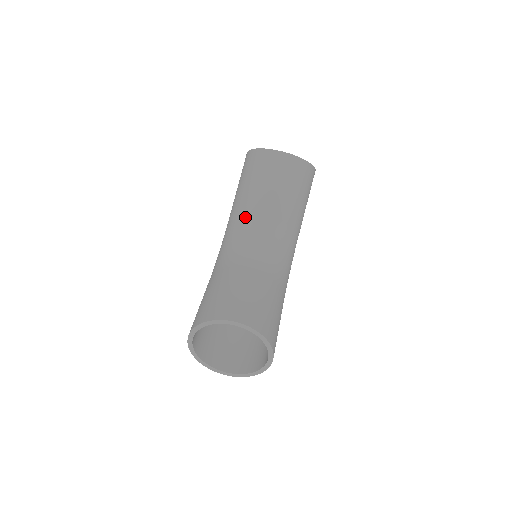
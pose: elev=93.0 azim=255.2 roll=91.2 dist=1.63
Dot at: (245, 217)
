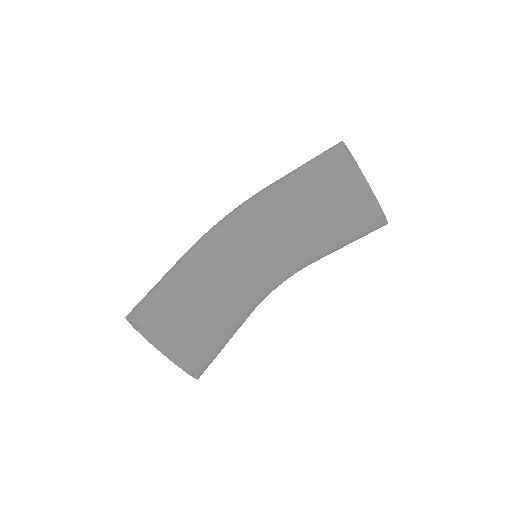
Dot at: (277, 227)
